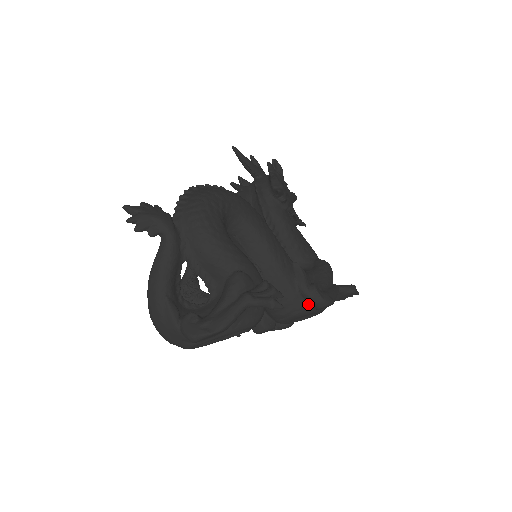
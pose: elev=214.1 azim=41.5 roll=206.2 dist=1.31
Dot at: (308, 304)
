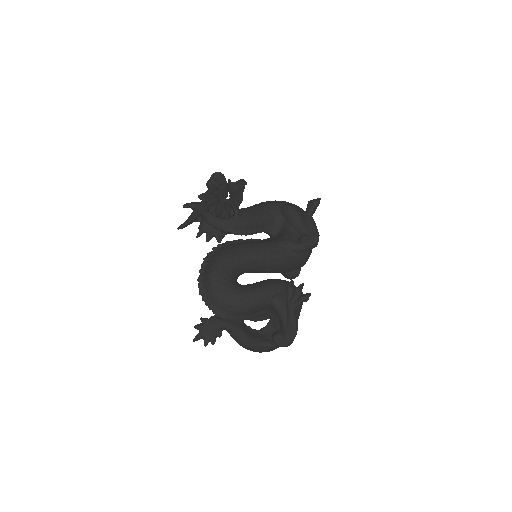
Dot at: occluded
